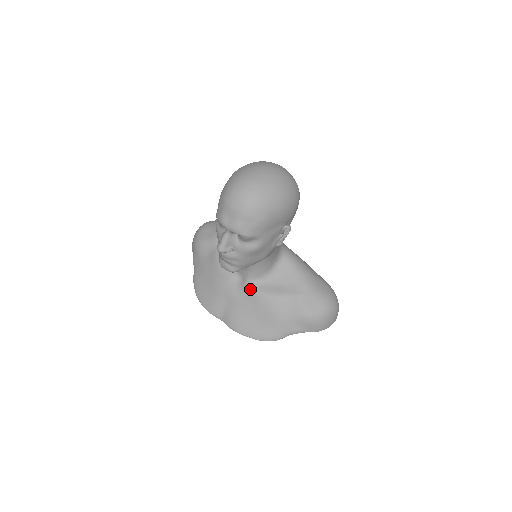
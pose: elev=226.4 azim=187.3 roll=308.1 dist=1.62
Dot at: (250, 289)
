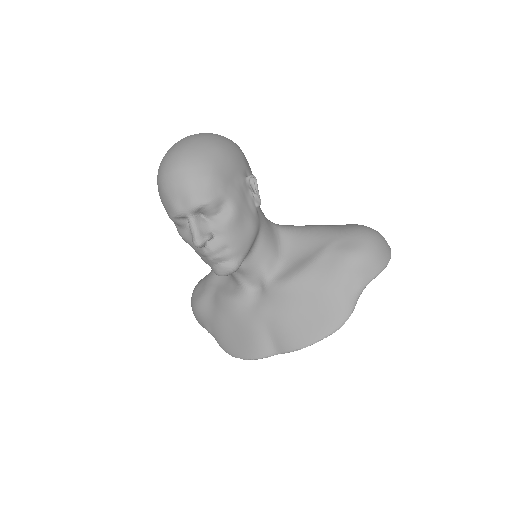
Dot at: (275, 287)
